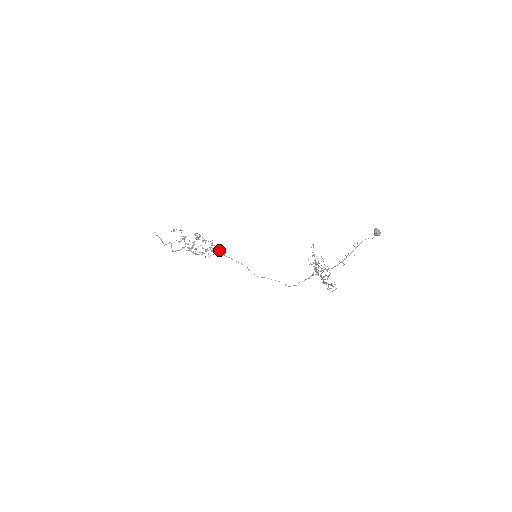
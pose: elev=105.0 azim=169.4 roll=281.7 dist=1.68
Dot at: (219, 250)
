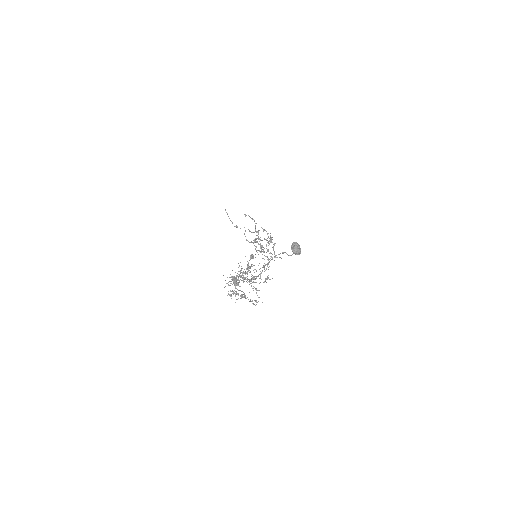
Dot at: occluded
